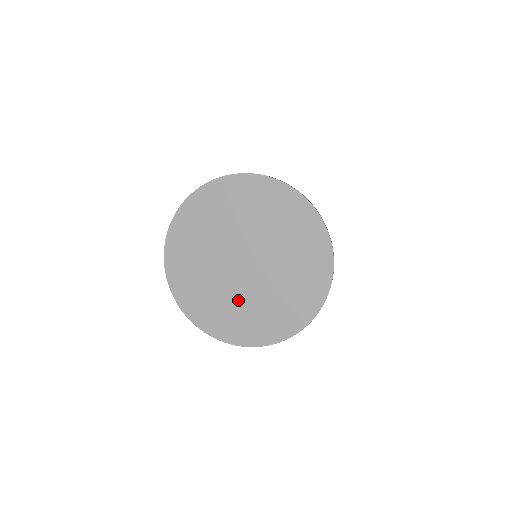
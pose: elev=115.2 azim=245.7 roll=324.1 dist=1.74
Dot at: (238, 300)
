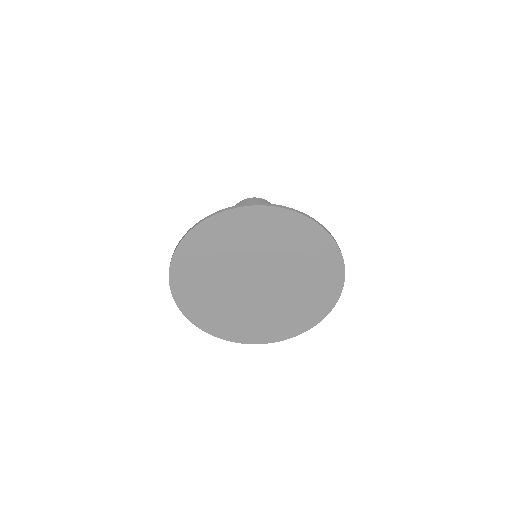
Dot at: (266, 311)
